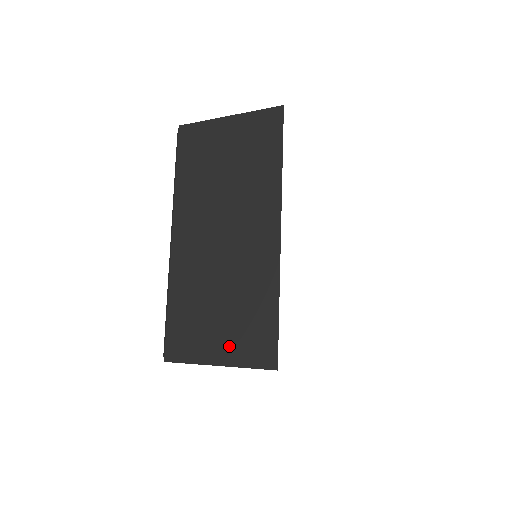
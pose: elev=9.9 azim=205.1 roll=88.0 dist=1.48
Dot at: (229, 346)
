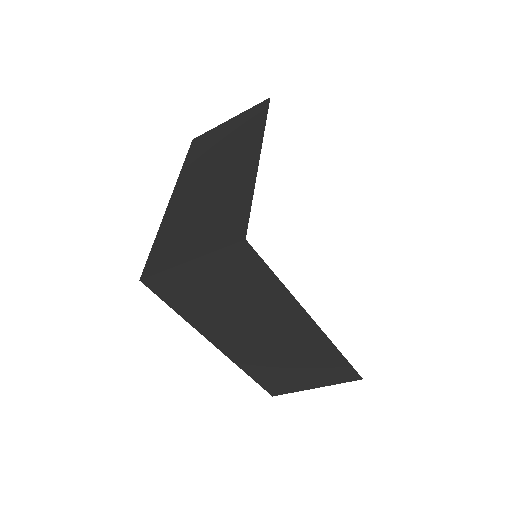
Dot at: (203, 242)
